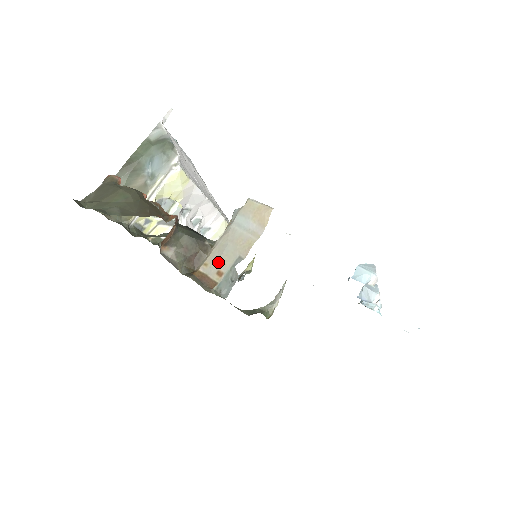
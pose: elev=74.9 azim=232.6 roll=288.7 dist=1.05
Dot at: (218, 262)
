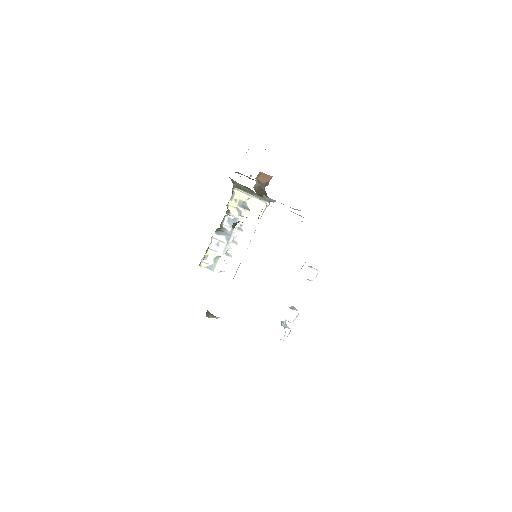
Dot at: occluded
